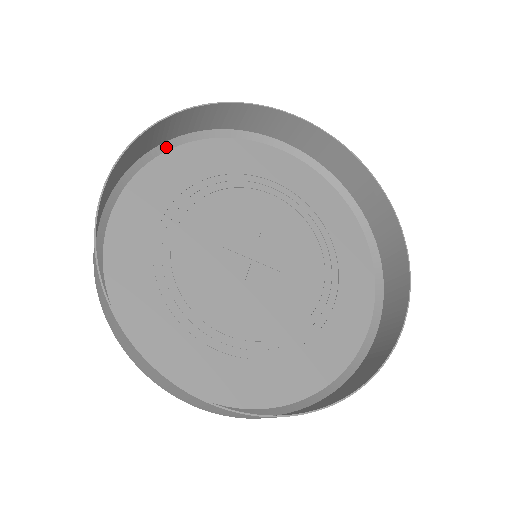
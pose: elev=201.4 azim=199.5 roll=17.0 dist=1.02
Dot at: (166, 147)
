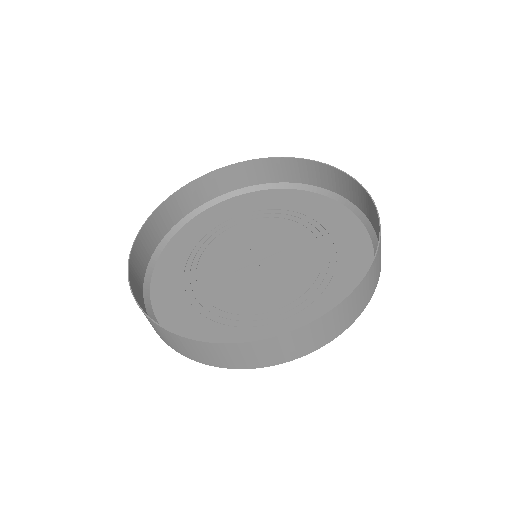
Dot at: (154, 261)
